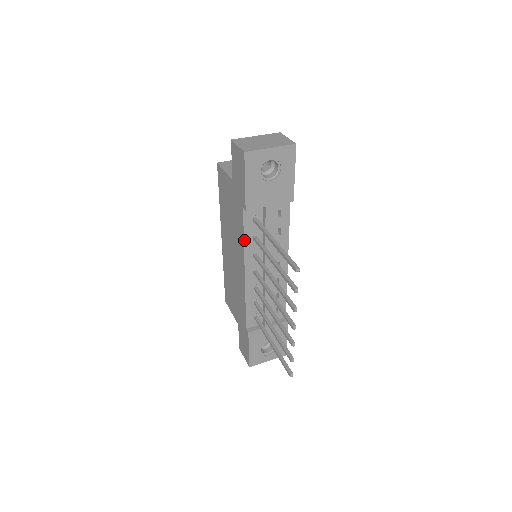
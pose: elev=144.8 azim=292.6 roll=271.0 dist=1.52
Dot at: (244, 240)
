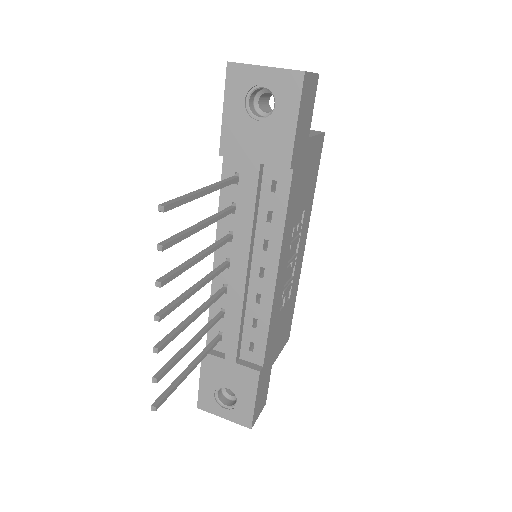
Dot at: (219, 206)
